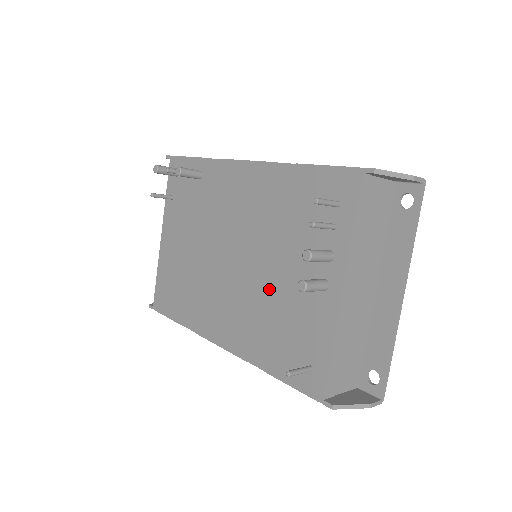
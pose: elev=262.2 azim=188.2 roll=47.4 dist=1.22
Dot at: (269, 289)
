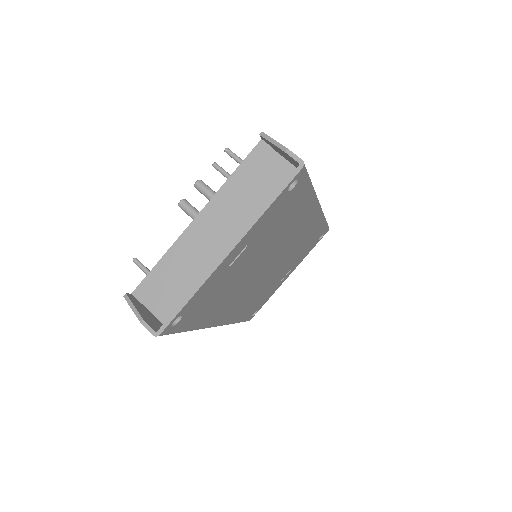
Dot at: occluded
